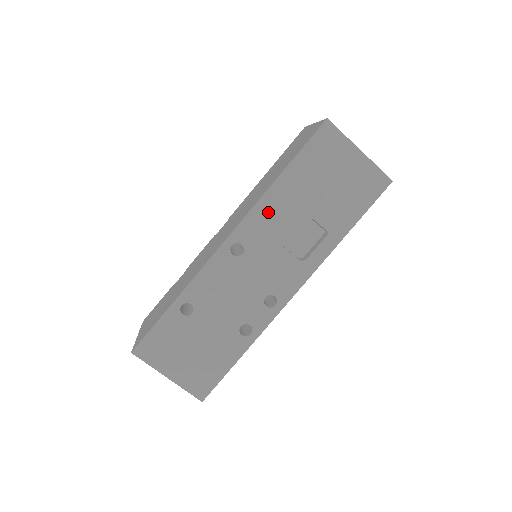
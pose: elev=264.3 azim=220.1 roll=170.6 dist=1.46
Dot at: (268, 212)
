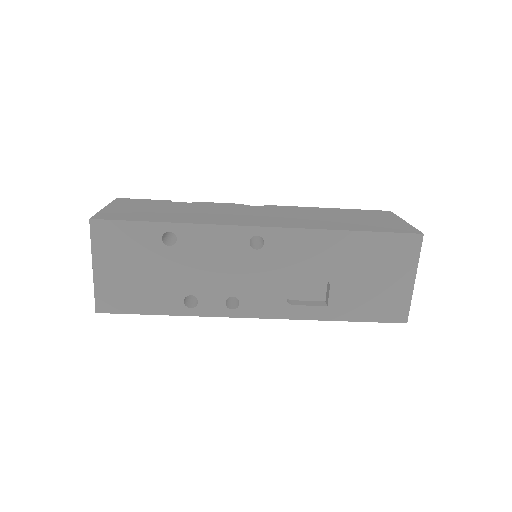
Dot at: (309, 244)
